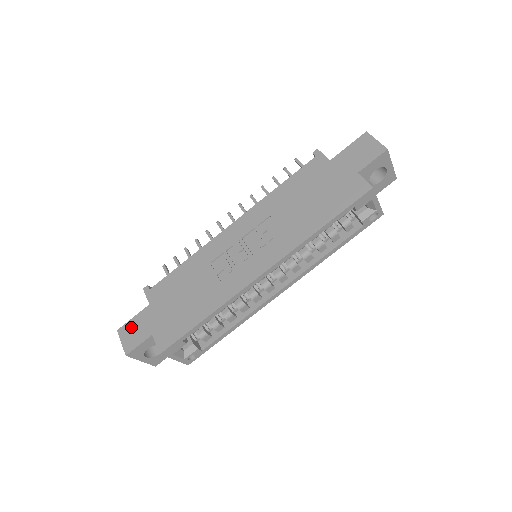
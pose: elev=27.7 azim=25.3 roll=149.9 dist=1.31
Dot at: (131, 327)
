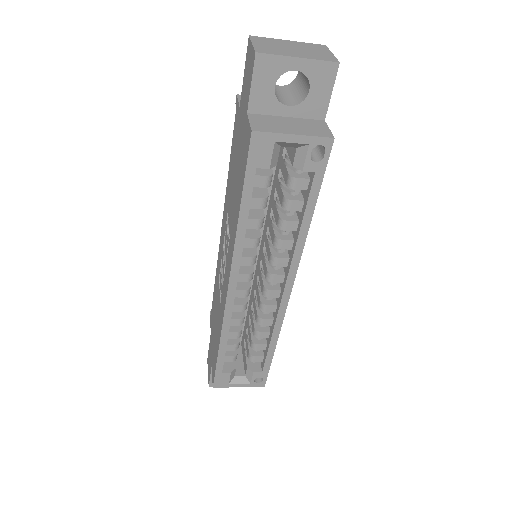
Dot at: (208, 357)
